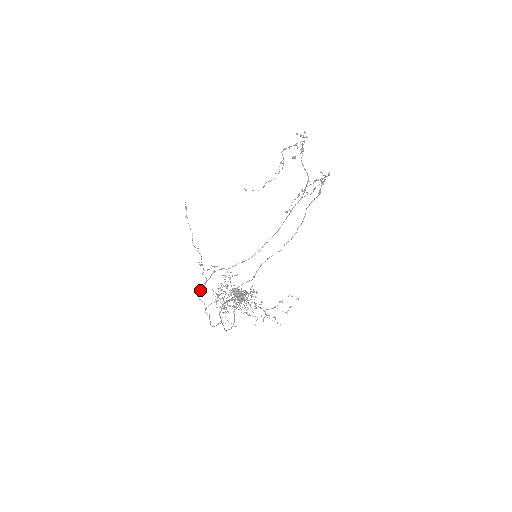
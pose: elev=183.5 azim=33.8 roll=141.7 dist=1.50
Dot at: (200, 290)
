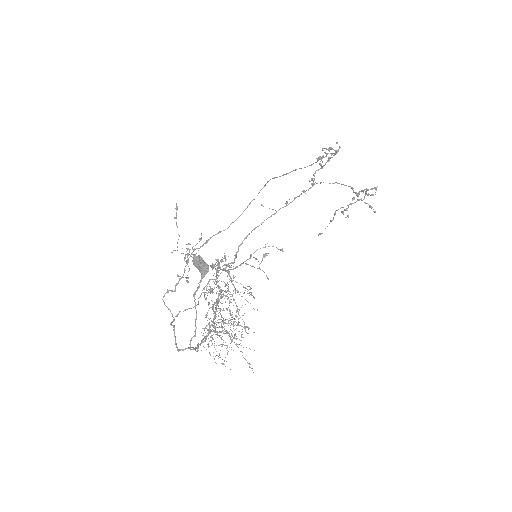
Dot at: (167, 290)
